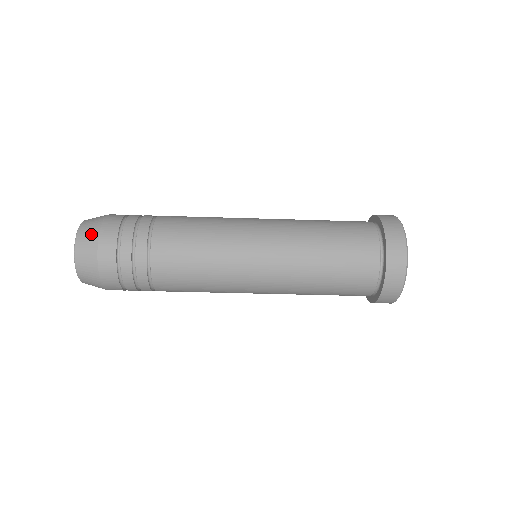
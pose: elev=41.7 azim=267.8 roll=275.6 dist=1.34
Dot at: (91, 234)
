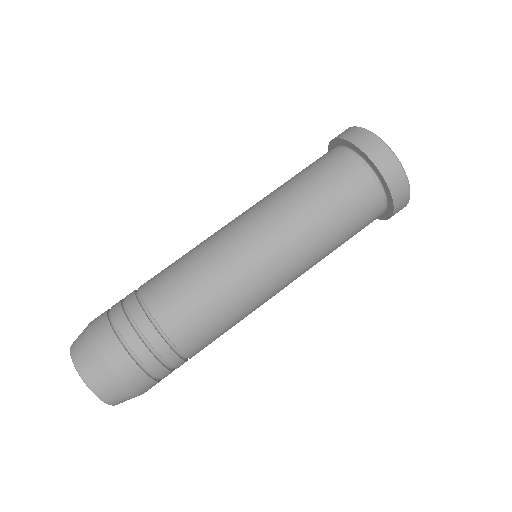
Dot at: occluded
